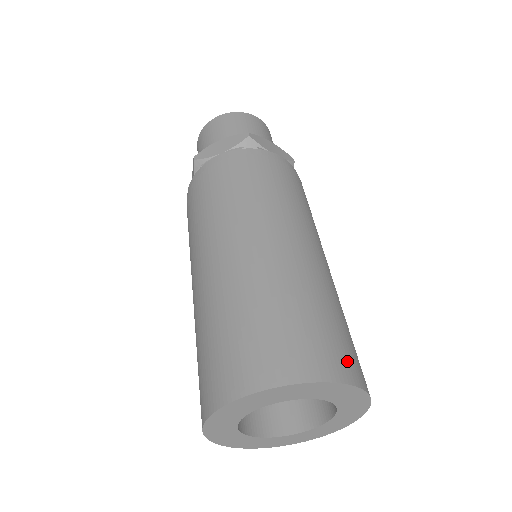
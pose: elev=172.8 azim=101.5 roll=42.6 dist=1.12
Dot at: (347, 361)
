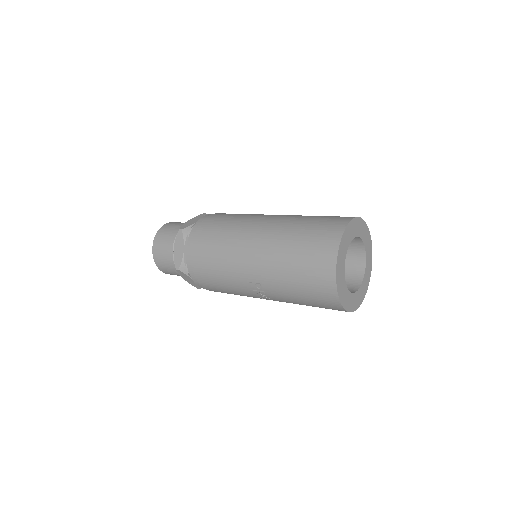
Dot at: occluded
